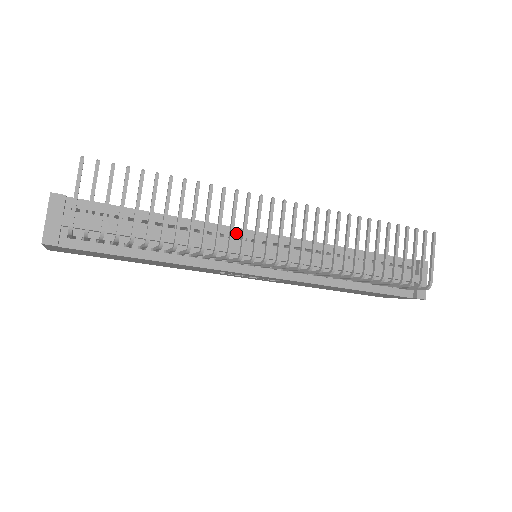
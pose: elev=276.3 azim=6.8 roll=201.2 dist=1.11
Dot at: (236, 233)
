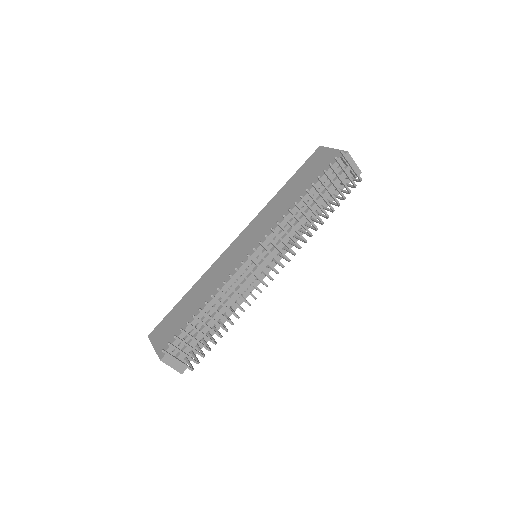
Dot at: (241, 271)
